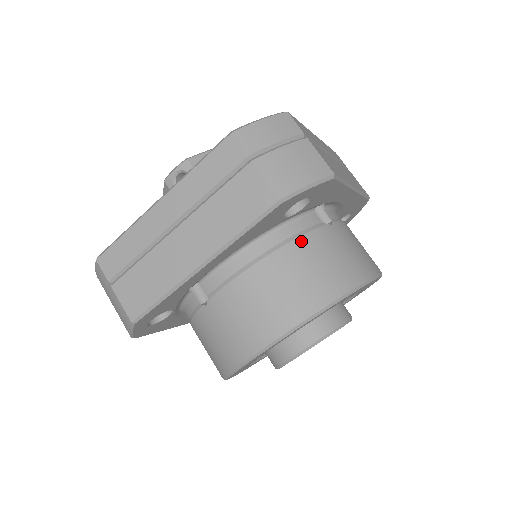
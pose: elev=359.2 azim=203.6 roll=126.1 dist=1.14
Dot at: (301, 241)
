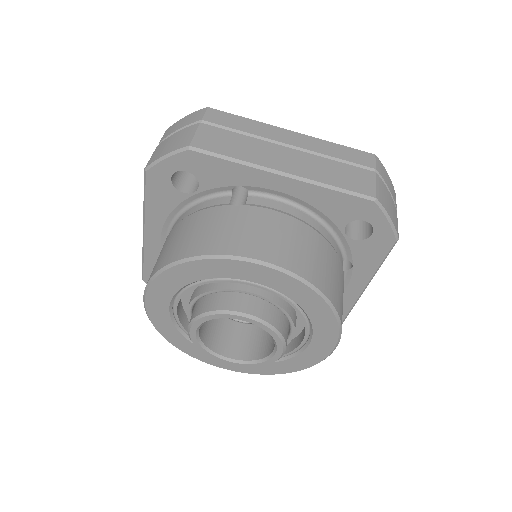
Dot at: (334, 252)
